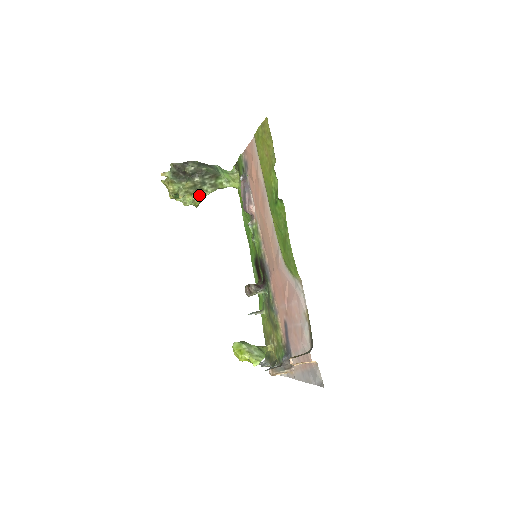
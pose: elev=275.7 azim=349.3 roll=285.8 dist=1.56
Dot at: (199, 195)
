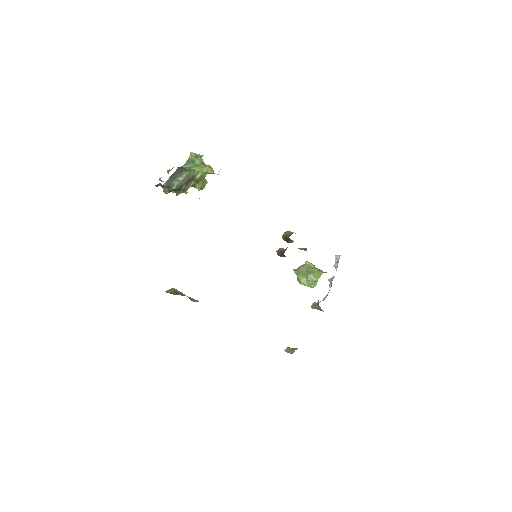
Dot at: (196, 188)
